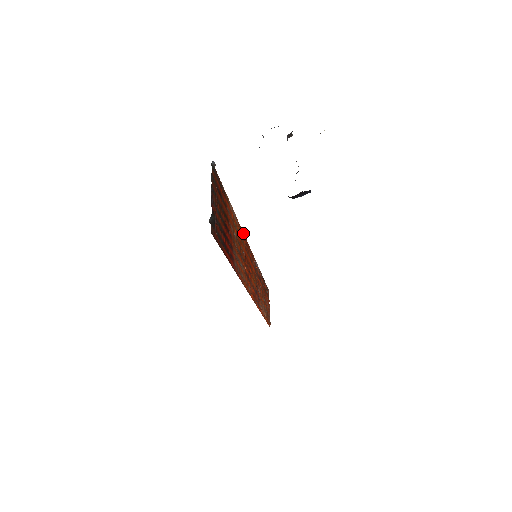
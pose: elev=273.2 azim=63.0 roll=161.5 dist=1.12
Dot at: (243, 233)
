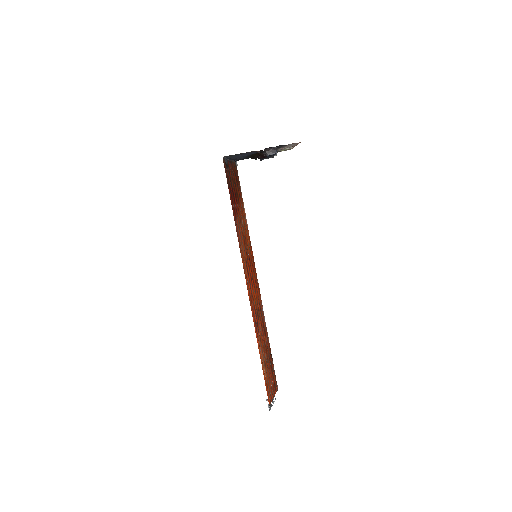
Dot at: (252, 252)
